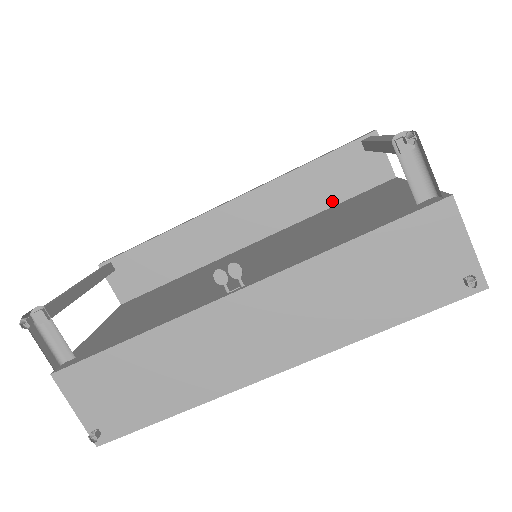
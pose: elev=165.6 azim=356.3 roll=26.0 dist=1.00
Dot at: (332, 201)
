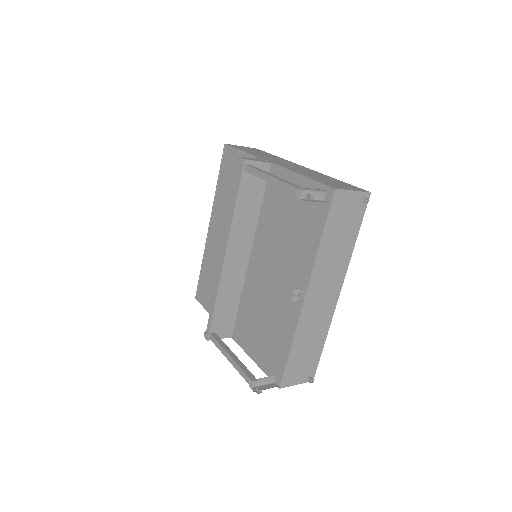
Dot at: (259, 203)
